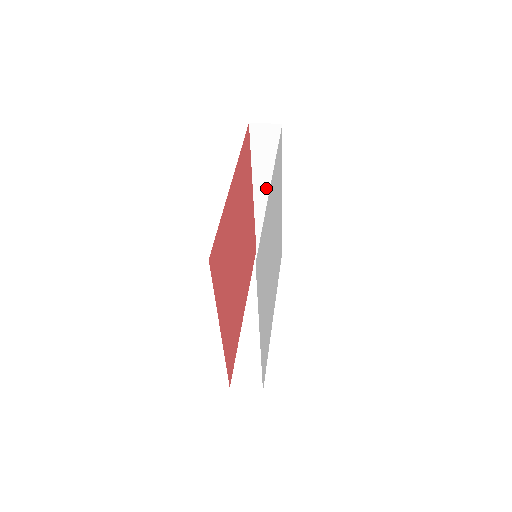
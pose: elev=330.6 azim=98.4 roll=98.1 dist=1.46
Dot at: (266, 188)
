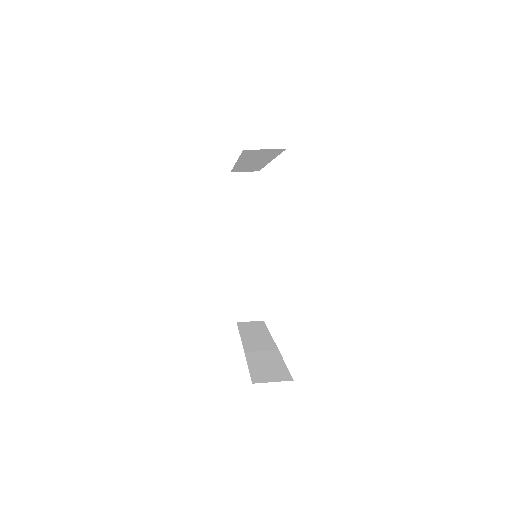
Dot at: (246, 239)
